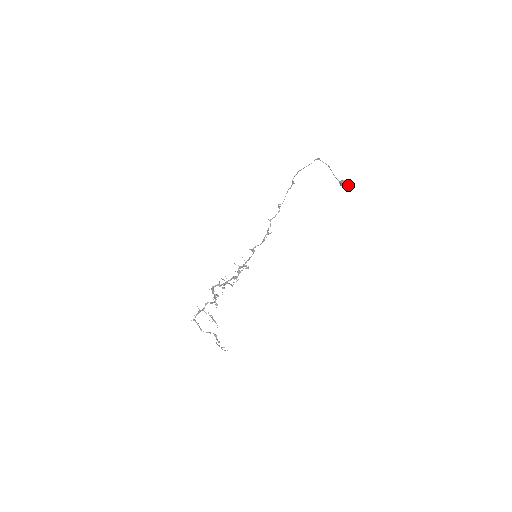
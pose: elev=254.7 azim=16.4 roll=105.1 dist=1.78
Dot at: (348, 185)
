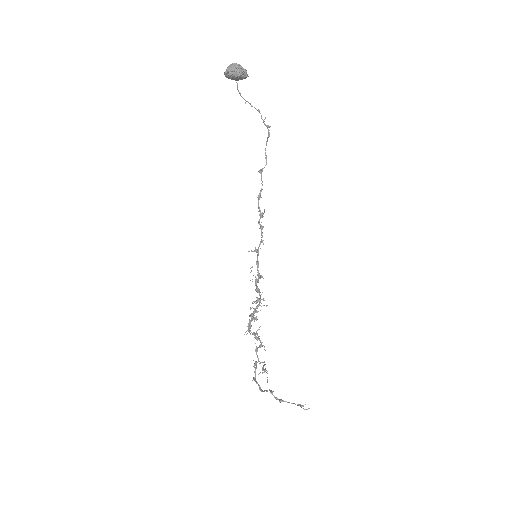
Dot at: (228, 71)
